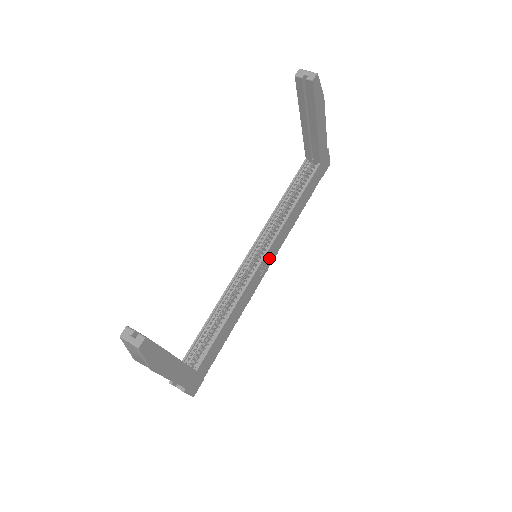
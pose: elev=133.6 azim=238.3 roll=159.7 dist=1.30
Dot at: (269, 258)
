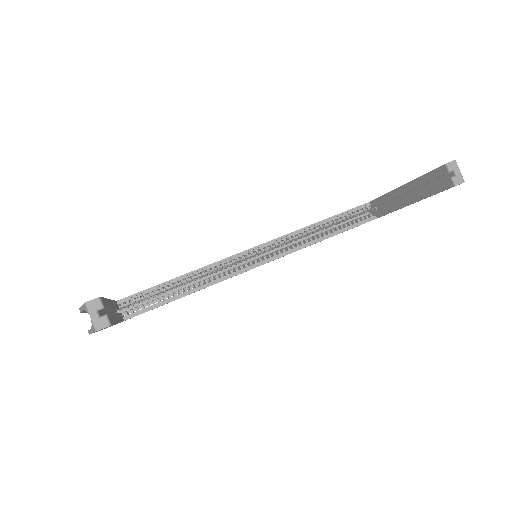
Dot at: occluded
